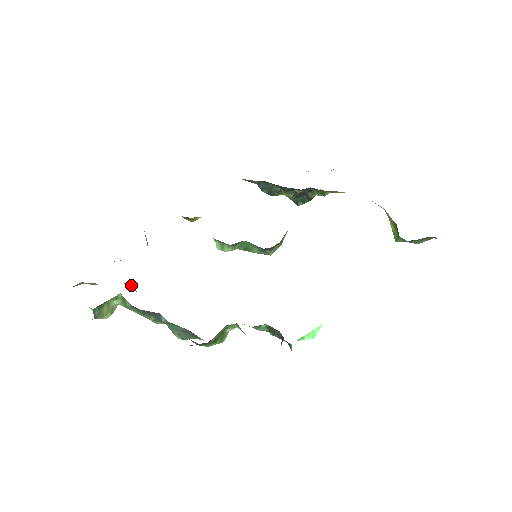
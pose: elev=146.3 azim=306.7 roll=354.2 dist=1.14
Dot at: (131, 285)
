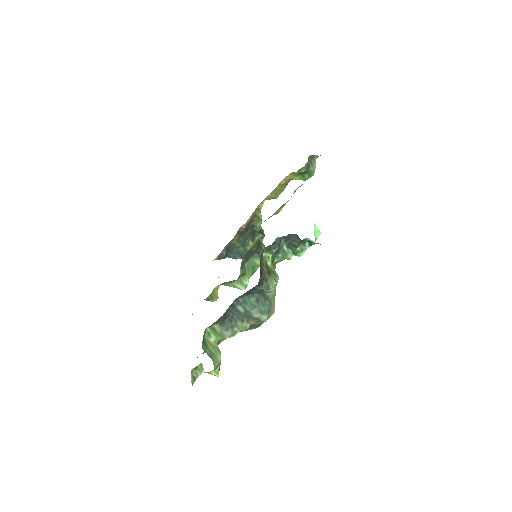
Dot at: occluded
